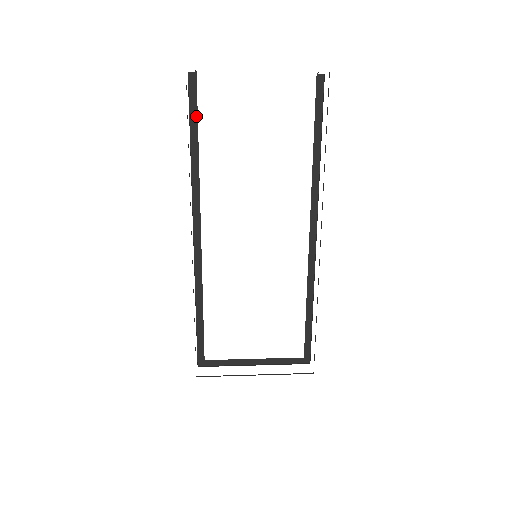
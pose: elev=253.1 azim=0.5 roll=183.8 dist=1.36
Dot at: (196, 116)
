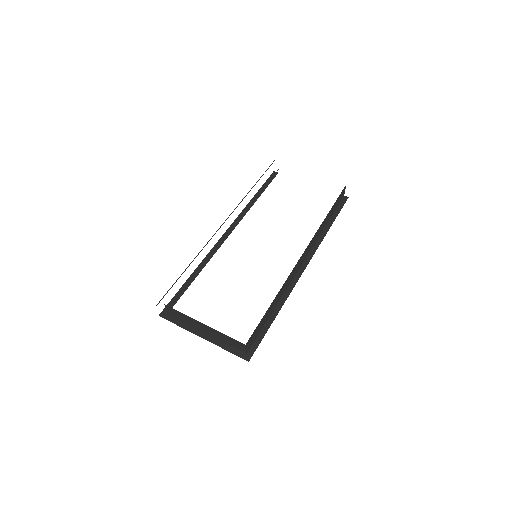
Dot at: (266, 187)
